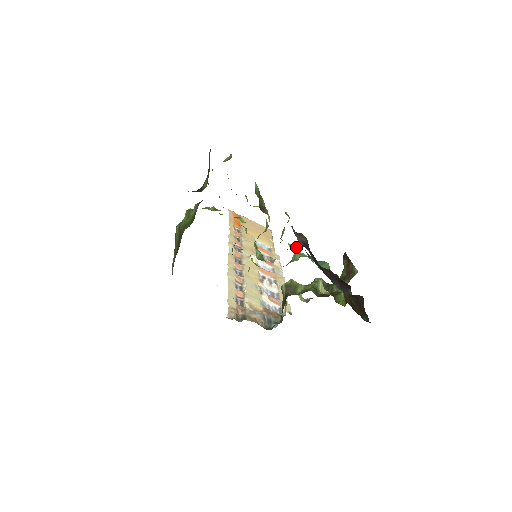
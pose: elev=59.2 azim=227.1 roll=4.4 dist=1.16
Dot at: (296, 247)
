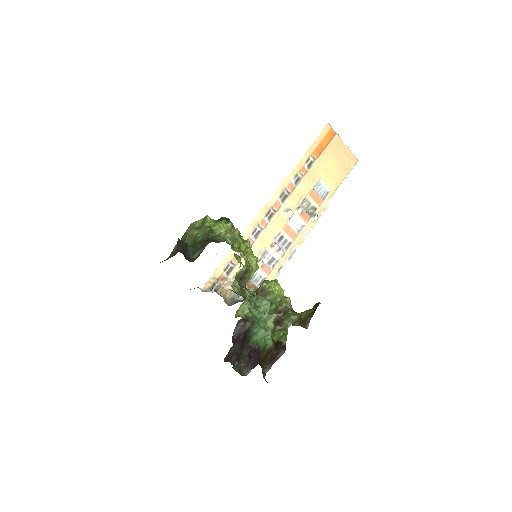
Dot at: (249, 315)
